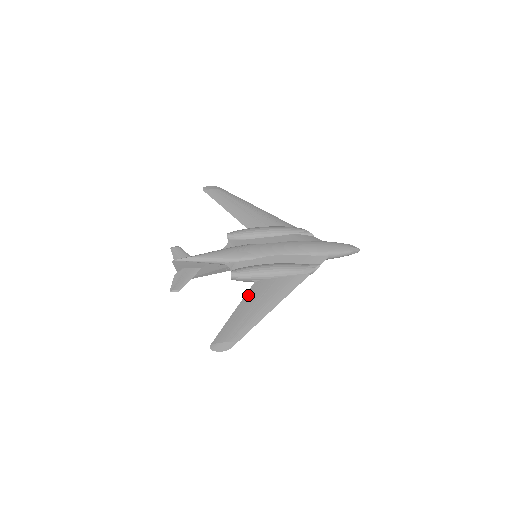
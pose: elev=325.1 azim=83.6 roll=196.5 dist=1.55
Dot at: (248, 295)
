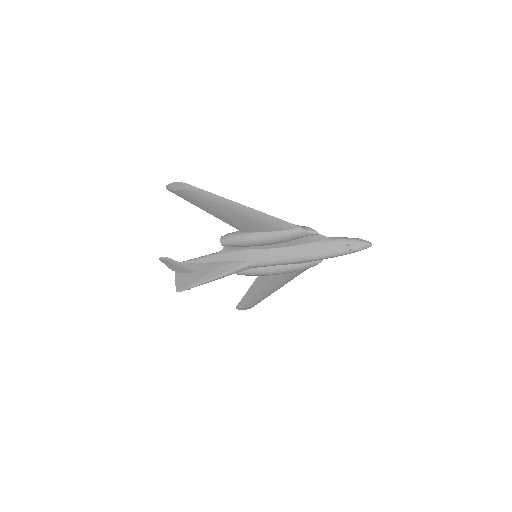
Dot at: (228, 221)
